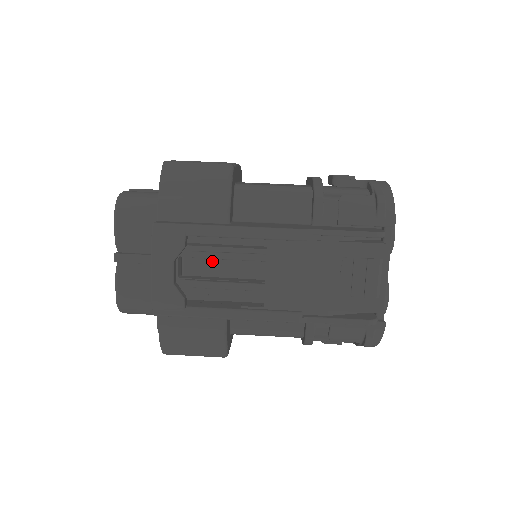
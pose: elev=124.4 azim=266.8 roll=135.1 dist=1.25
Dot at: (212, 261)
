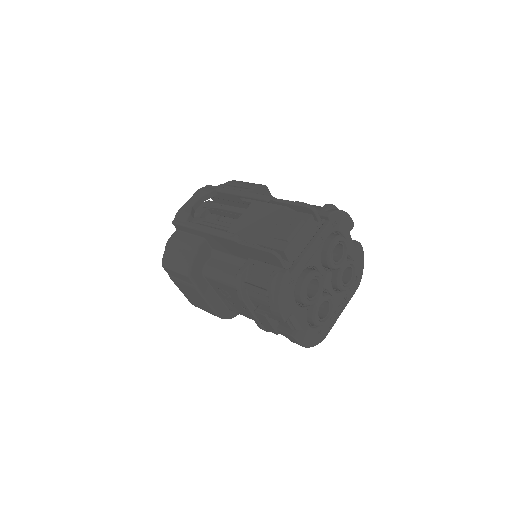
Dot at: occluded
